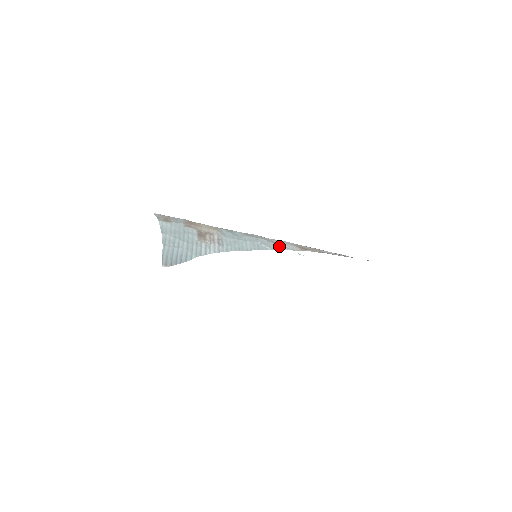
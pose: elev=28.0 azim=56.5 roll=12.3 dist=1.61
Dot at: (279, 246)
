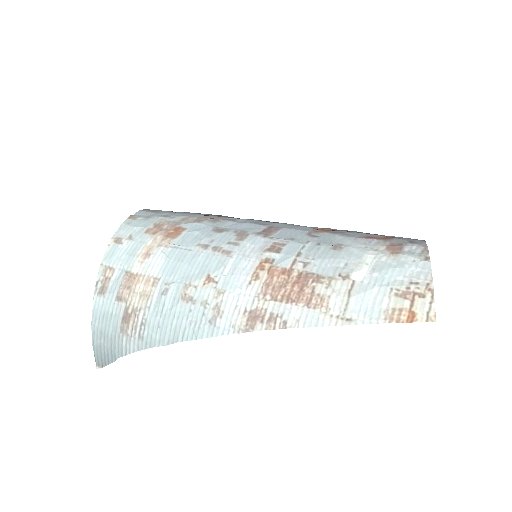
Dot at: (213, 325)
